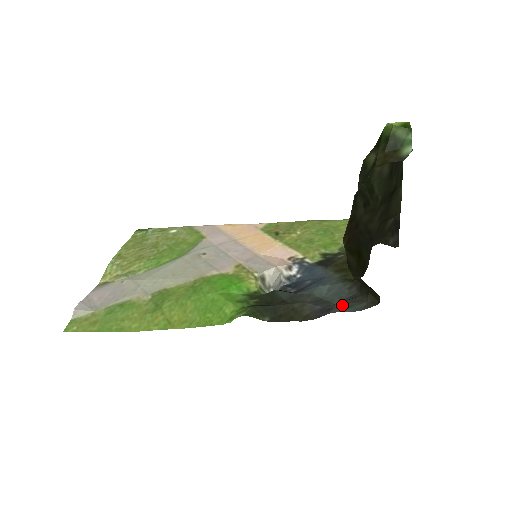
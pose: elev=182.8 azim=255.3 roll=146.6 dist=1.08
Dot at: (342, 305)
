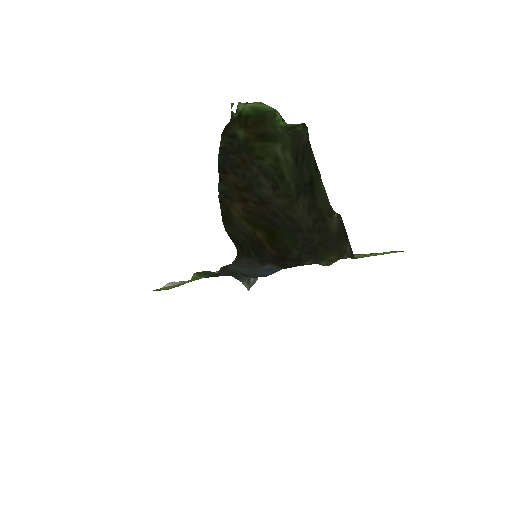
Dot at: (232, 264)
